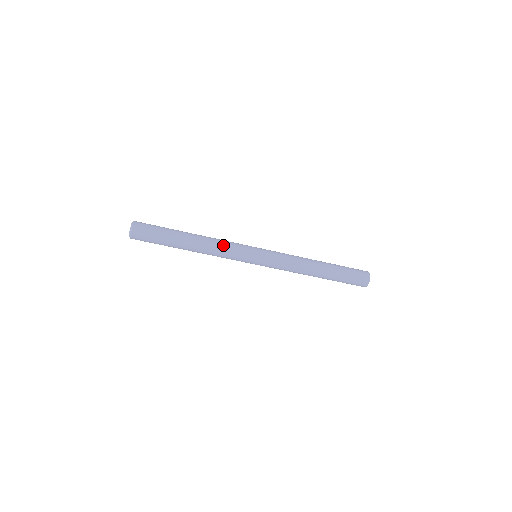
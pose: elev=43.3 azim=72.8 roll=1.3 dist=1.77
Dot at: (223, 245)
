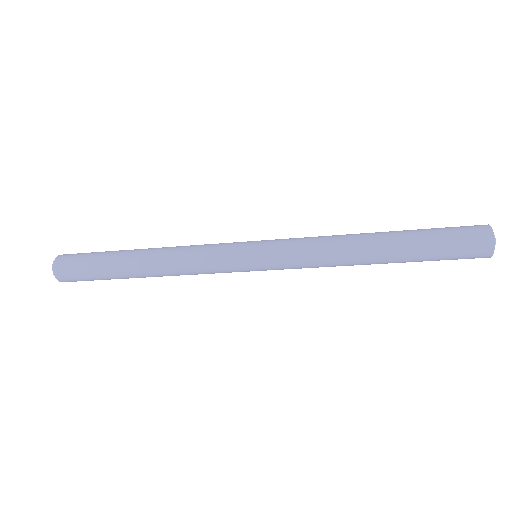
Dot at: (190, 254)
